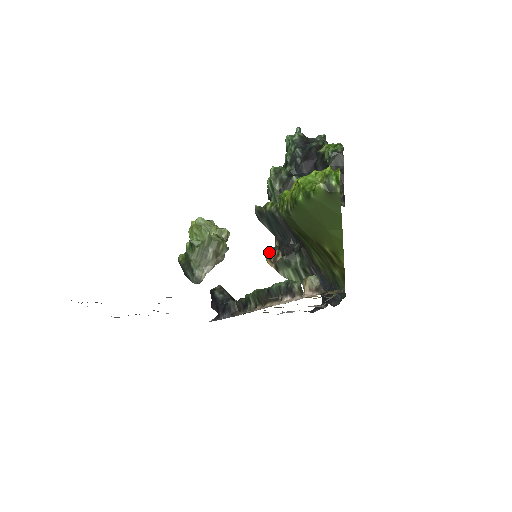
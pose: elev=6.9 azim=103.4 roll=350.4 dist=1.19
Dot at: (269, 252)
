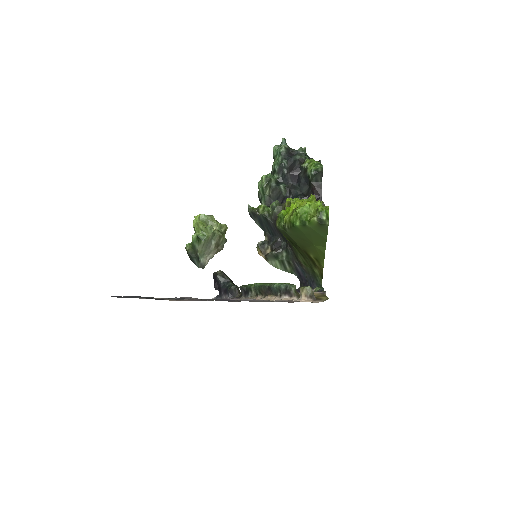
Dot at: (260, 246)
